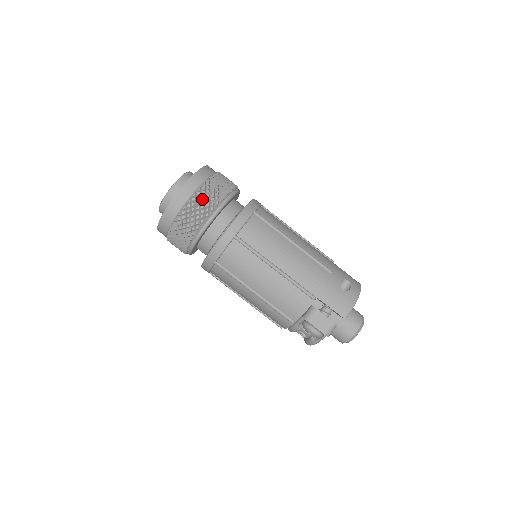
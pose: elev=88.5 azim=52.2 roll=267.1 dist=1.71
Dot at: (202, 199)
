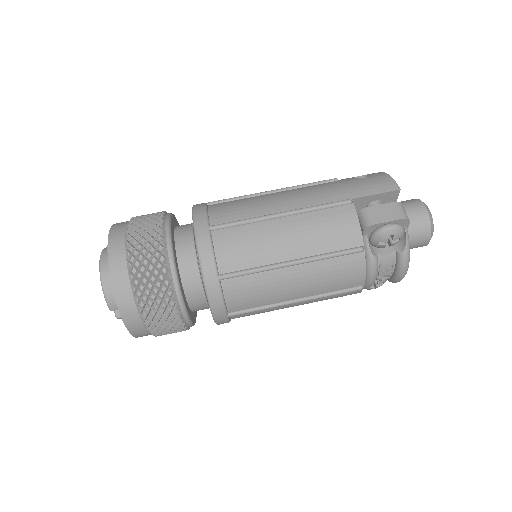
Dot at: (140, 232)
